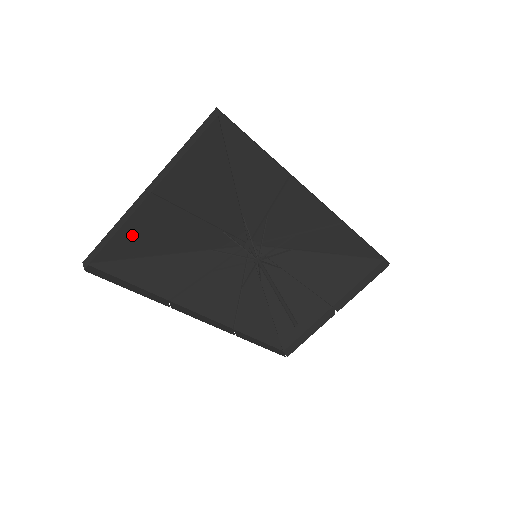
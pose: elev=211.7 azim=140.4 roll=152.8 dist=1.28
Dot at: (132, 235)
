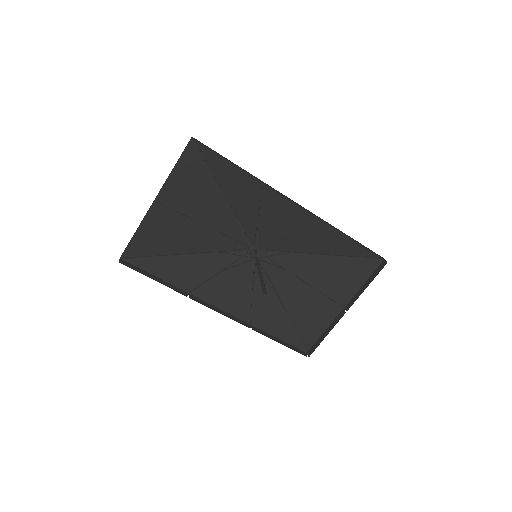
Dot at: (152, 237)
